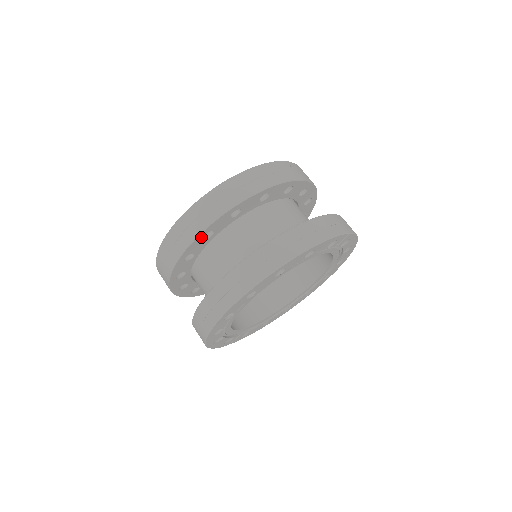
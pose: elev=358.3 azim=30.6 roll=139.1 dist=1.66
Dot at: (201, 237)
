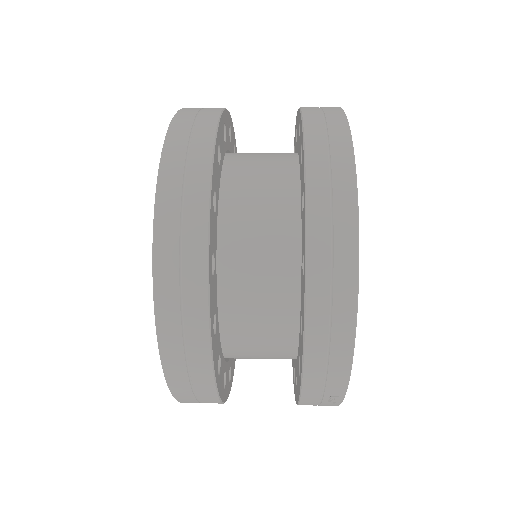
Dot at: (216, 149)
